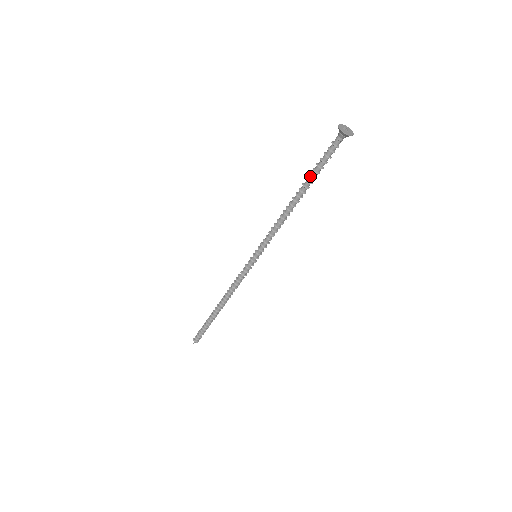
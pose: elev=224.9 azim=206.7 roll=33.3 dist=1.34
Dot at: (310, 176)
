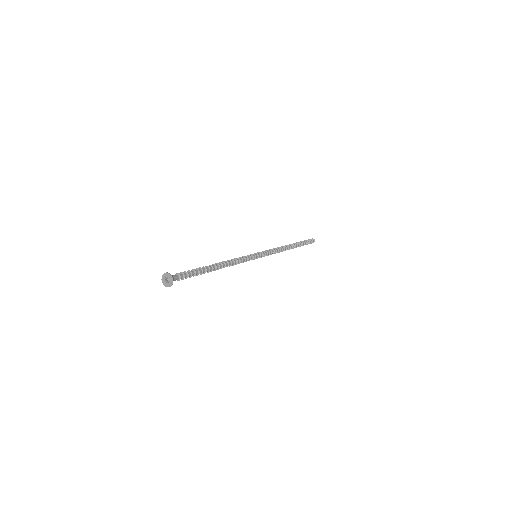
Dot at: occluded
